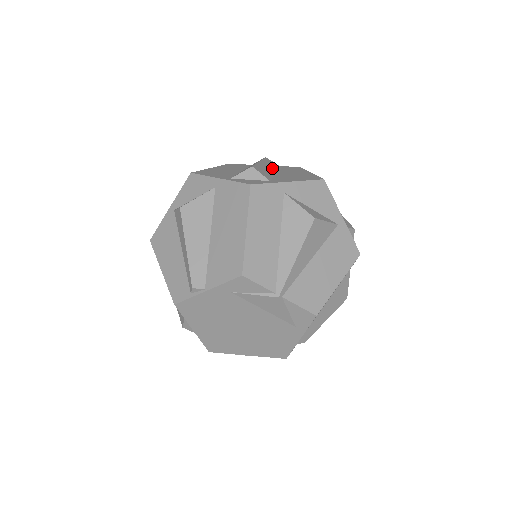
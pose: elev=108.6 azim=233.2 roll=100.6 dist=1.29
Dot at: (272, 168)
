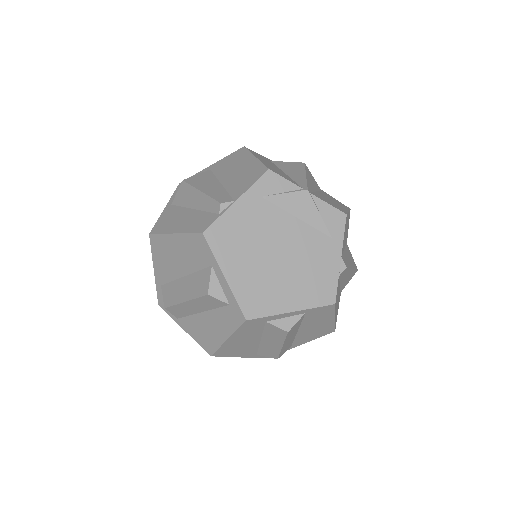
Dot at: occluded
